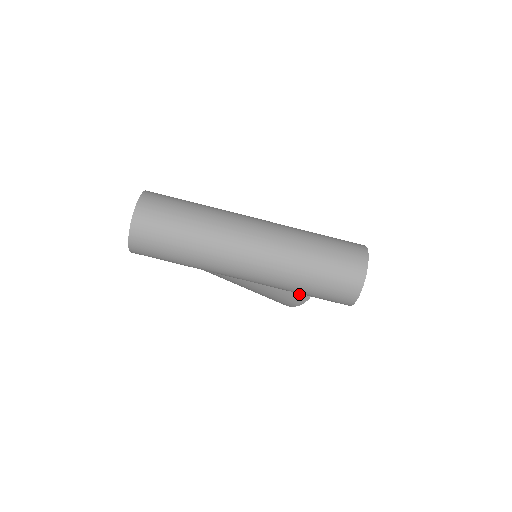
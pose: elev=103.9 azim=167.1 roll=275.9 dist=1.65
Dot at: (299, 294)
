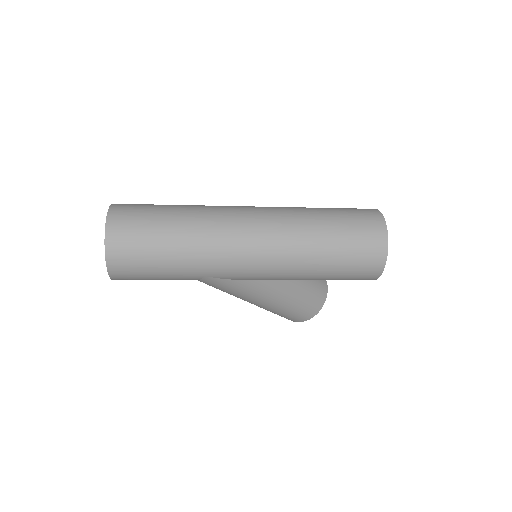
Dot at: (312, 298)
